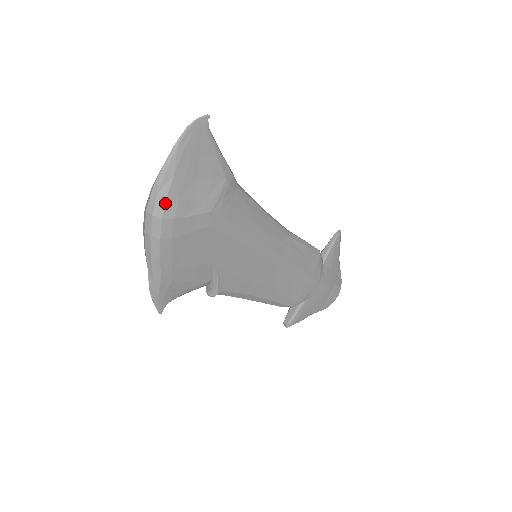
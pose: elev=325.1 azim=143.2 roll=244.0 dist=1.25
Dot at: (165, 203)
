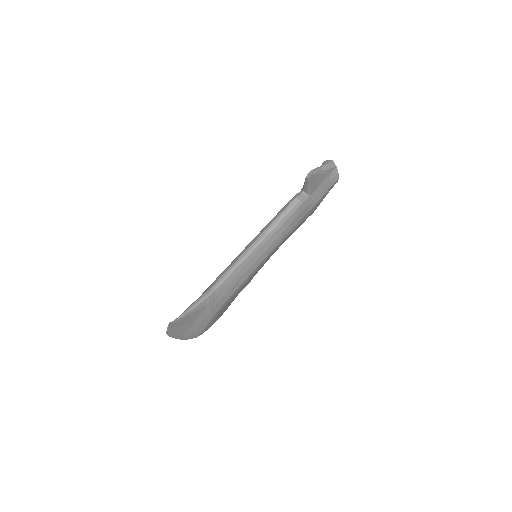
Dot at: (191, 338)
